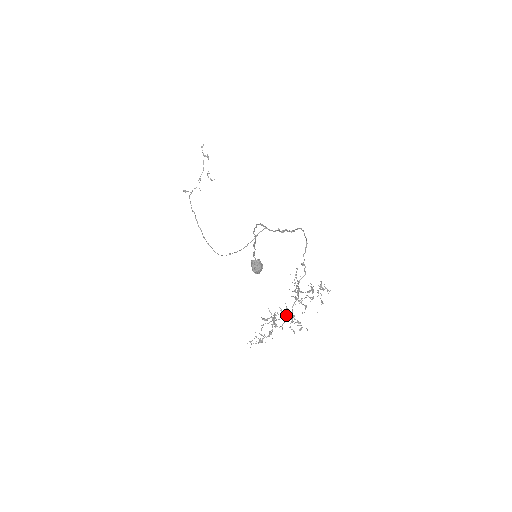
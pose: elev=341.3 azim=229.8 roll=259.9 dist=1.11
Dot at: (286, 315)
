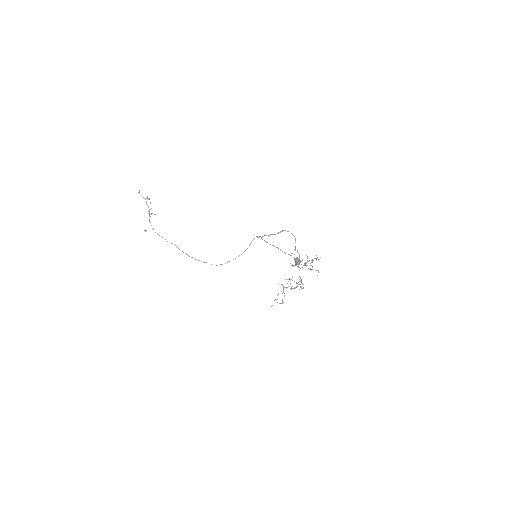
Dot at: (301, 281)
